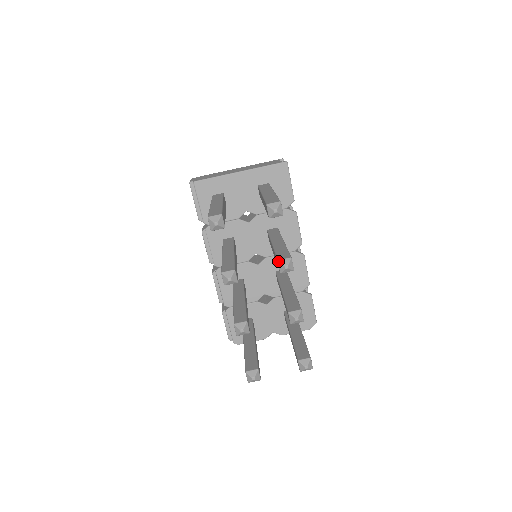
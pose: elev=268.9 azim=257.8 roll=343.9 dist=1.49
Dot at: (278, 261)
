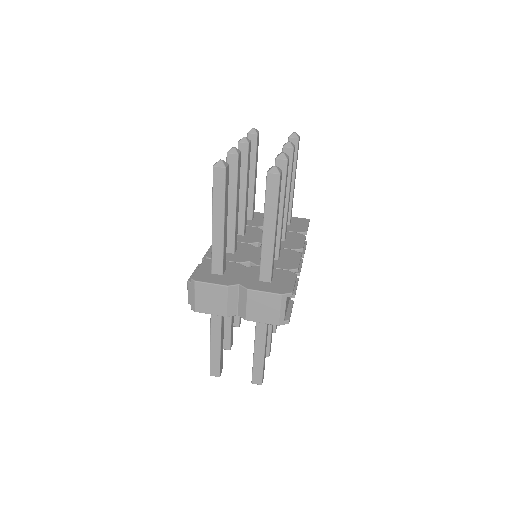
Dot at: (284, 144)
